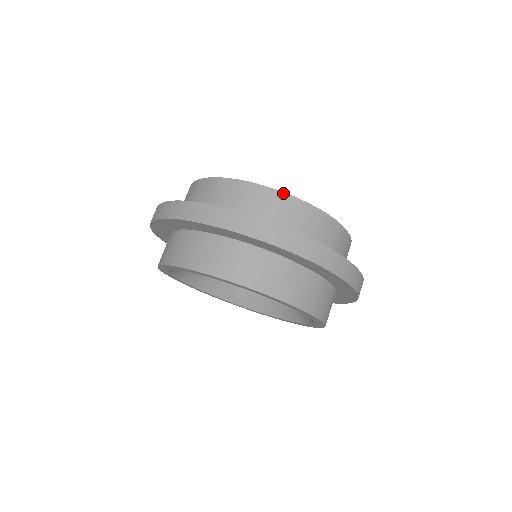
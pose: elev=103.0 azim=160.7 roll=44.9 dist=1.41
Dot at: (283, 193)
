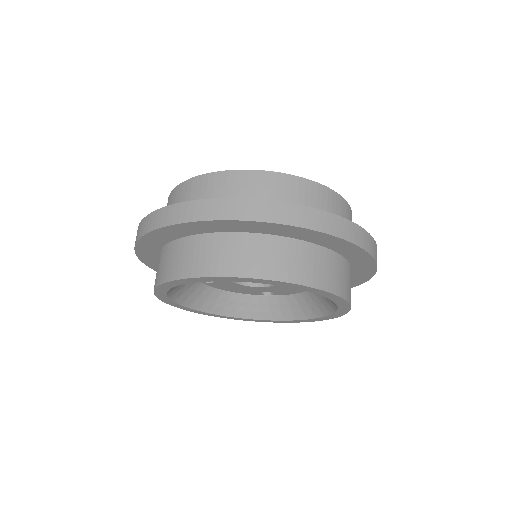
Dot at: (241, 171)
